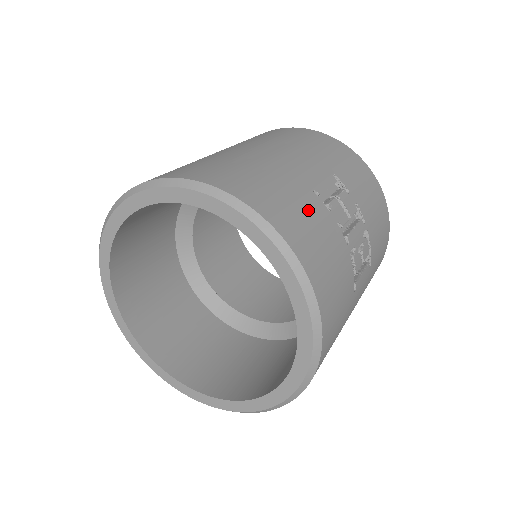
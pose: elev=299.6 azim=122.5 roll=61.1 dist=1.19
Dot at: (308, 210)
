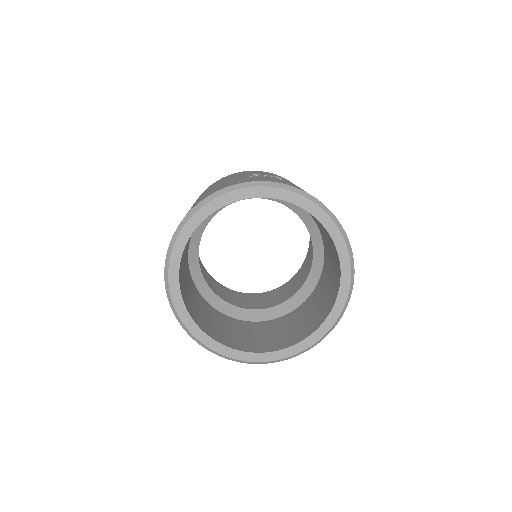
Dot at: occluded
